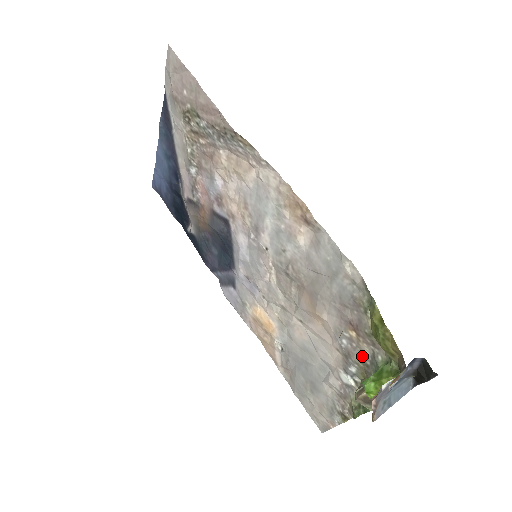
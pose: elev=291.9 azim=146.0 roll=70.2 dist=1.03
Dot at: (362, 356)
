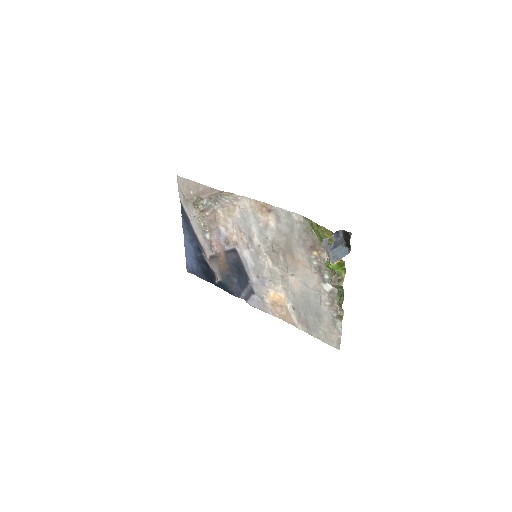
Dot at: occluded
